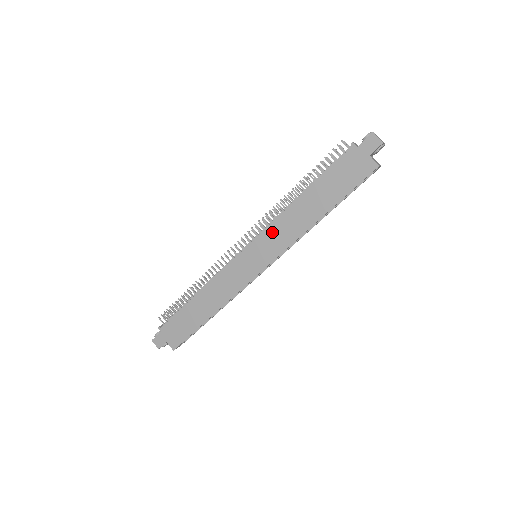
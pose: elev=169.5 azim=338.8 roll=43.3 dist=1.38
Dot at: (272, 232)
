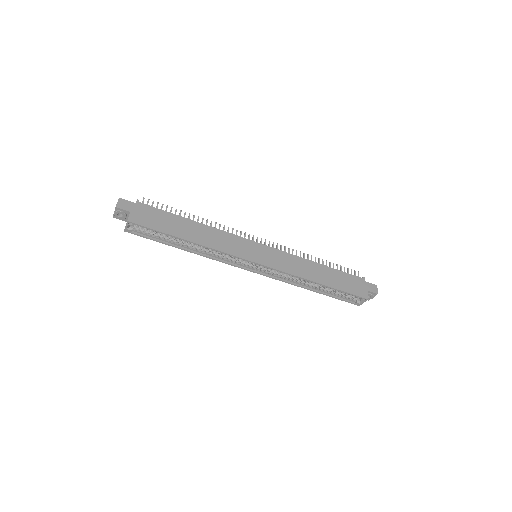
Dot at: (286, 257)
